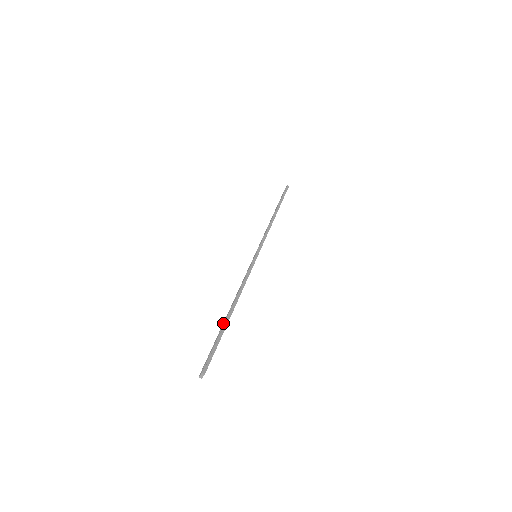
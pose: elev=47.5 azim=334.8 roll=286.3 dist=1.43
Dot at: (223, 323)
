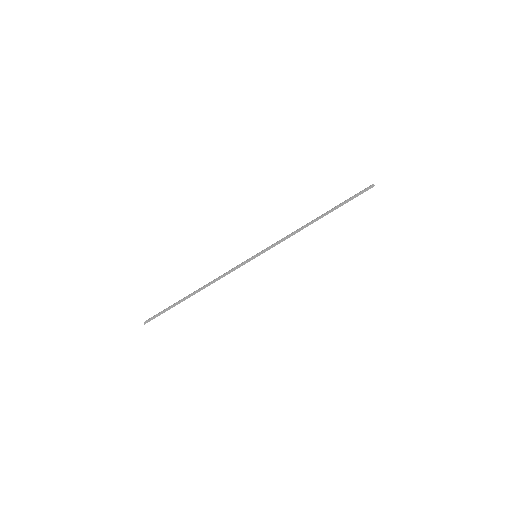
Dot at: (183, 298)
